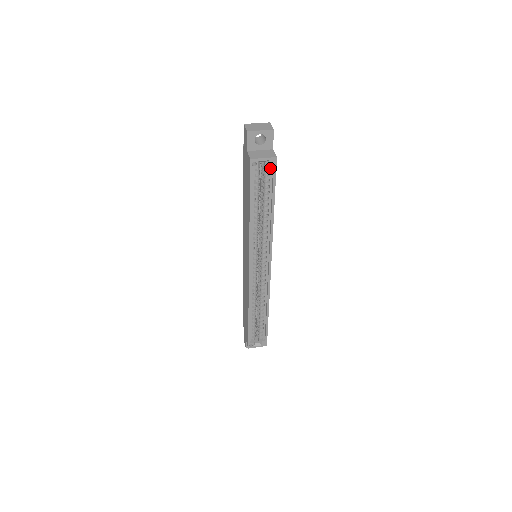
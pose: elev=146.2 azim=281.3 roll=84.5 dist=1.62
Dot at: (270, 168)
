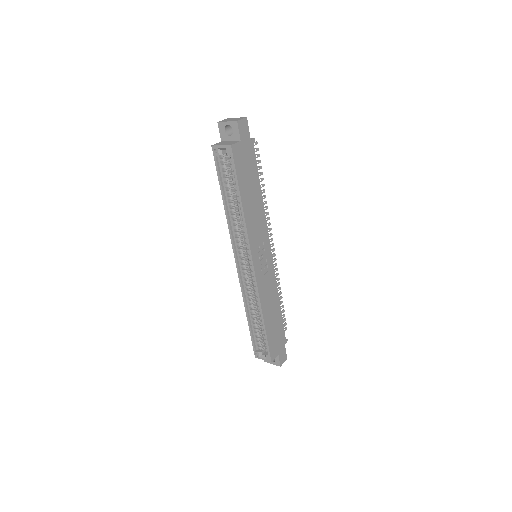
Dot at: (231, 157)
